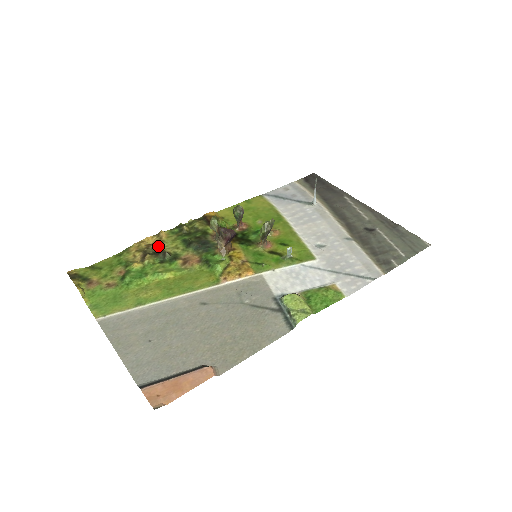
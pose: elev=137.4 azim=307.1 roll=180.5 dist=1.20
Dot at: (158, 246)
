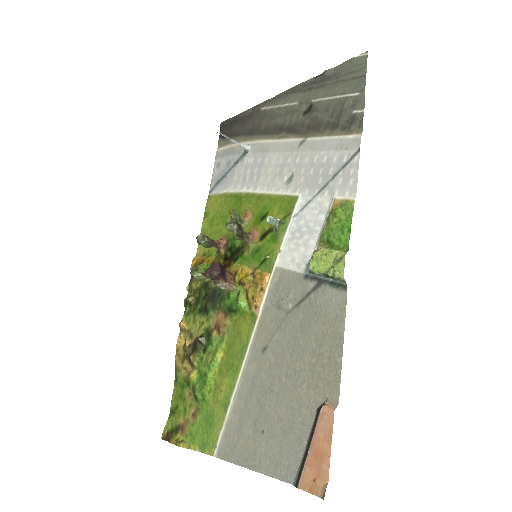
Dot at: (190, 339)
